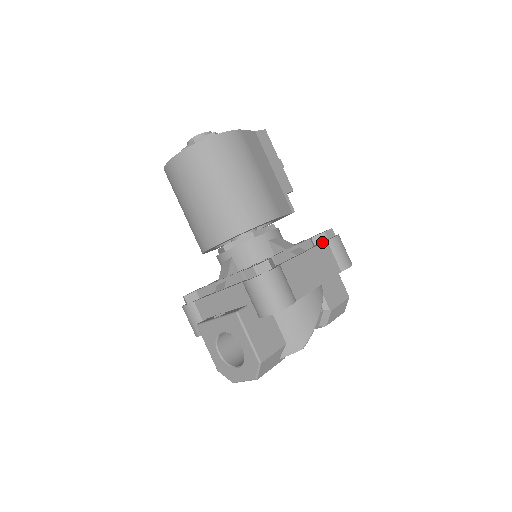
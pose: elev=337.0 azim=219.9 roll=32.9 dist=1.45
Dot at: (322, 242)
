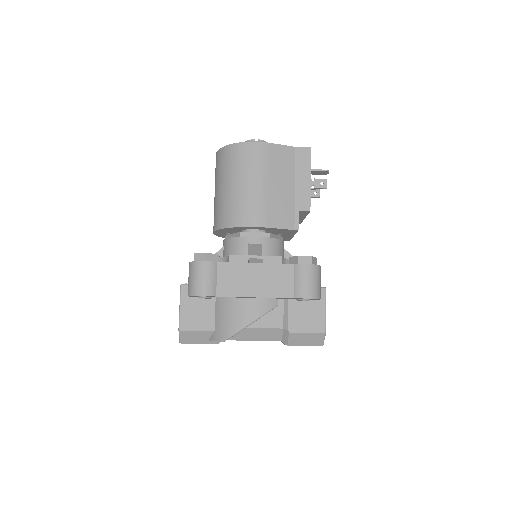
Dot at: (289, 264)
